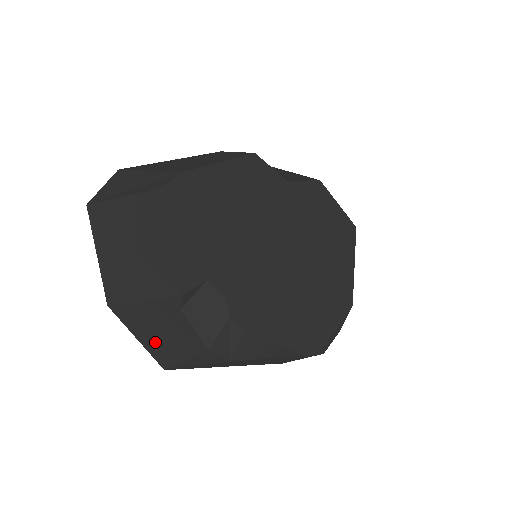
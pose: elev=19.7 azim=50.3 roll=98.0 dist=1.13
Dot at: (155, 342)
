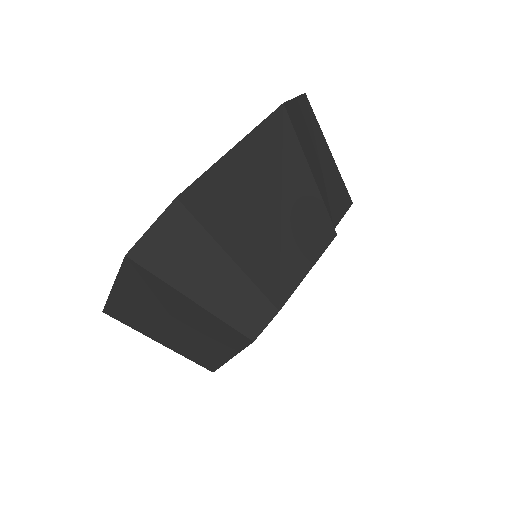
Dot at: occluded
